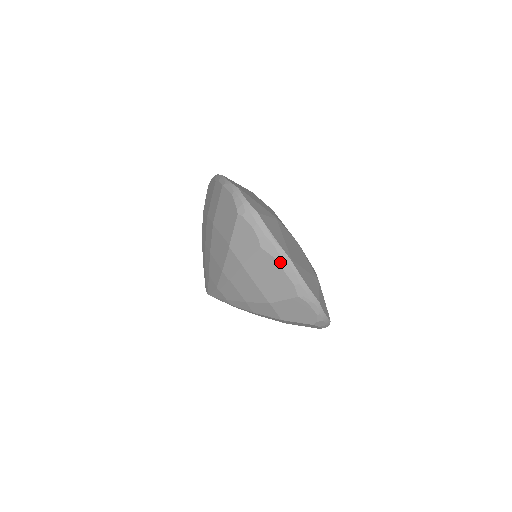
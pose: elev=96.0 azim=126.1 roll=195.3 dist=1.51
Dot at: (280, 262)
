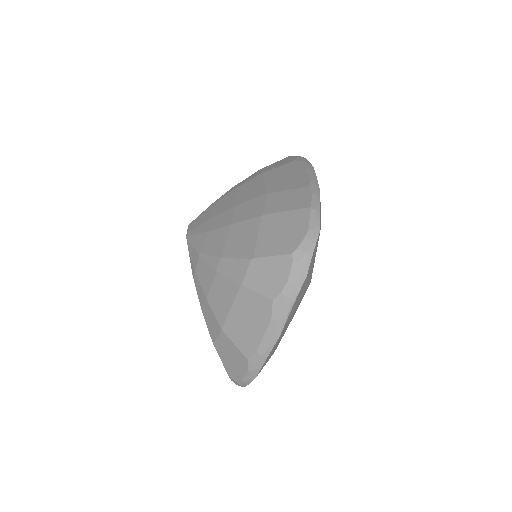
Dot at: (271, 327)
